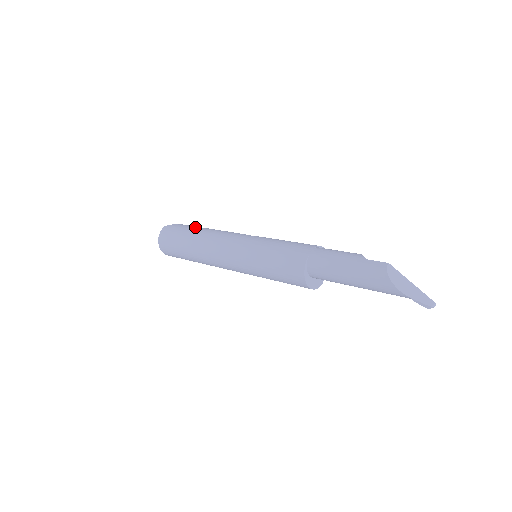
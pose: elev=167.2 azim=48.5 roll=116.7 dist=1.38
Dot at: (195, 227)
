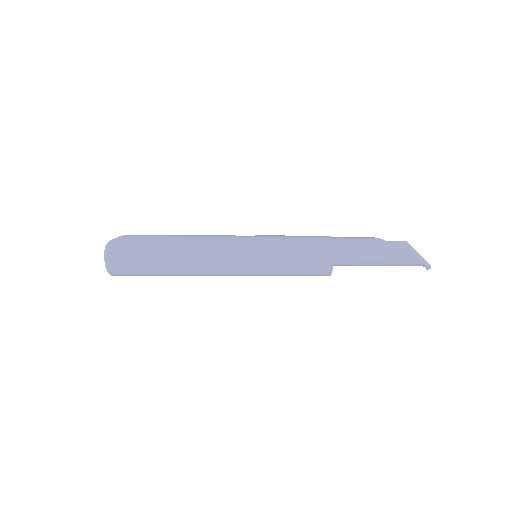
Dot at: (160, 236)
